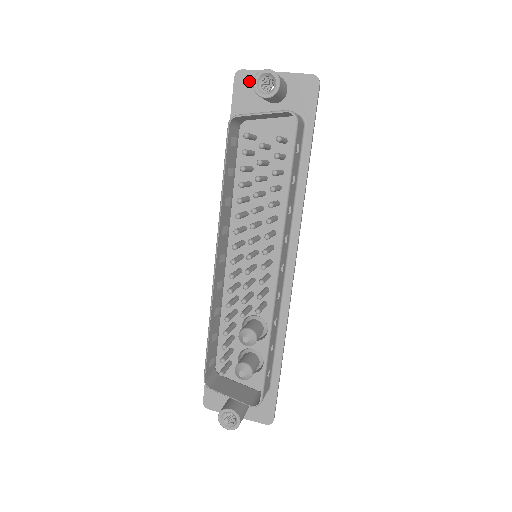
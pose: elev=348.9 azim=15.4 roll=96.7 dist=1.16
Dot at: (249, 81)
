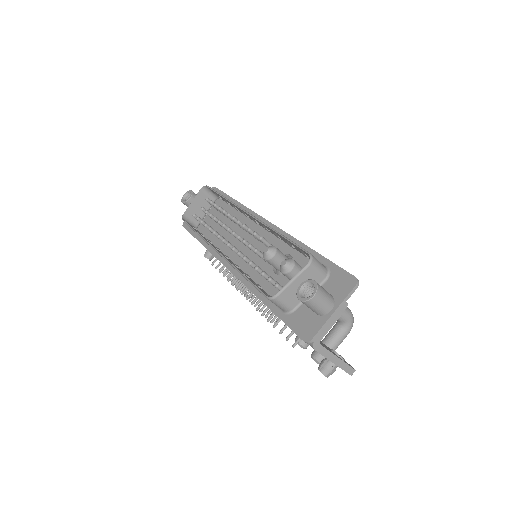
Dot at: occluded
